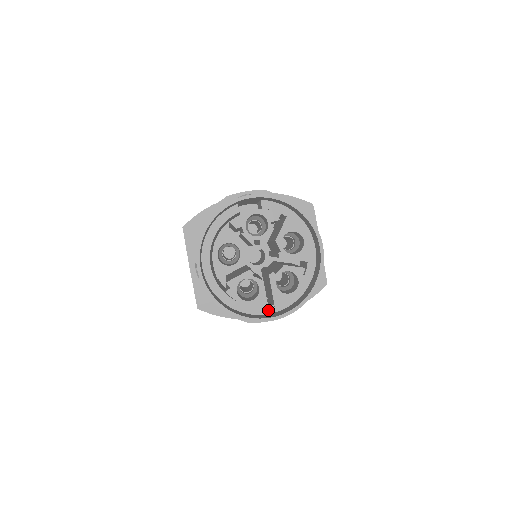
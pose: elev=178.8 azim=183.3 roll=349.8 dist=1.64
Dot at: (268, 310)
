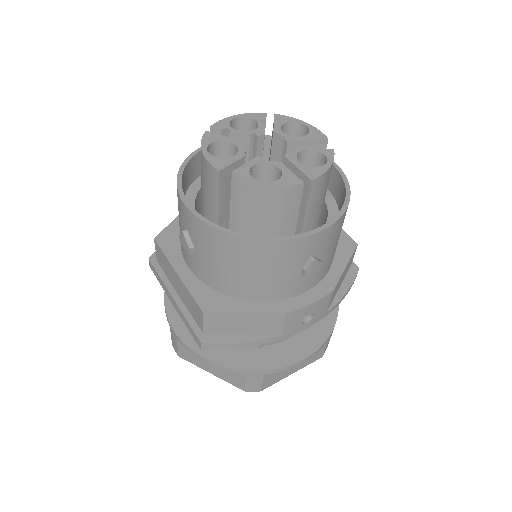
Dot at: occluded
